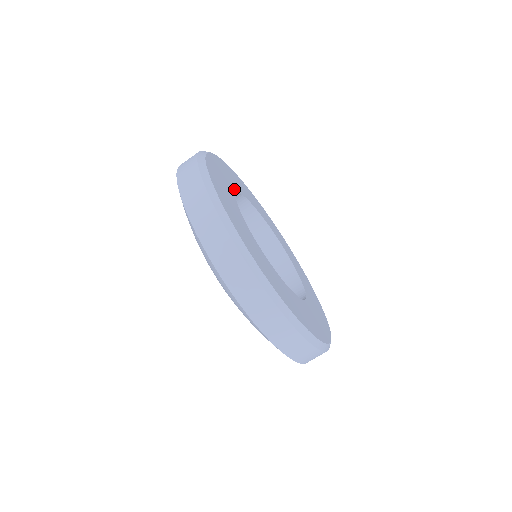
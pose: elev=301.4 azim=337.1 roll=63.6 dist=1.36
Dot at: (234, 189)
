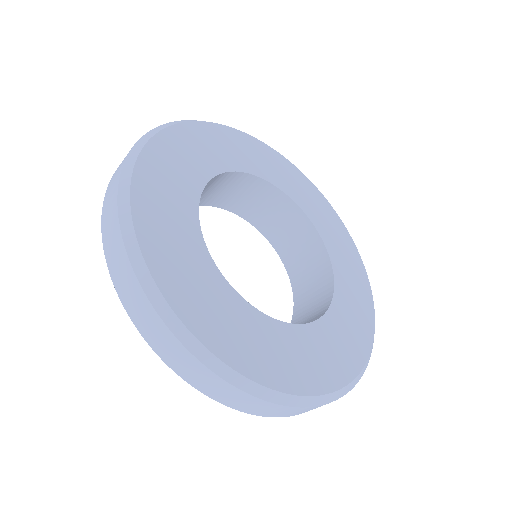
Dot at: (215, 169)
